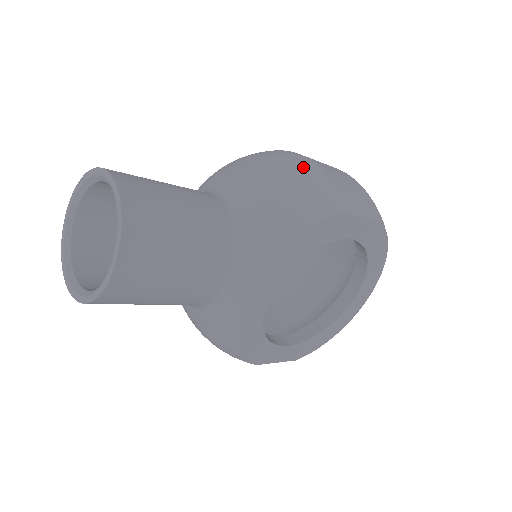
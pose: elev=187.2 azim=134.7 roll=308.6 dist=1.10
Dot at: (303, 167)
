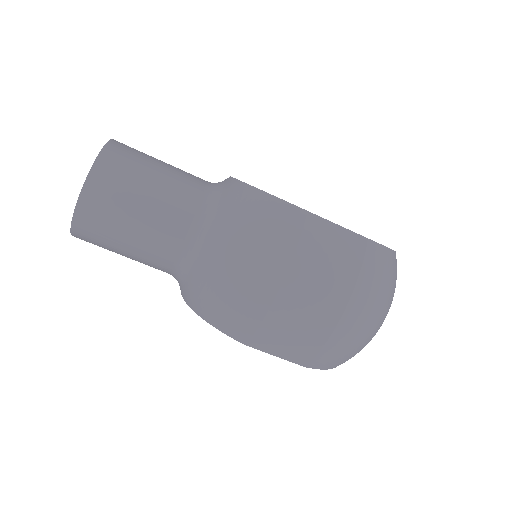
Dot at: occluded
